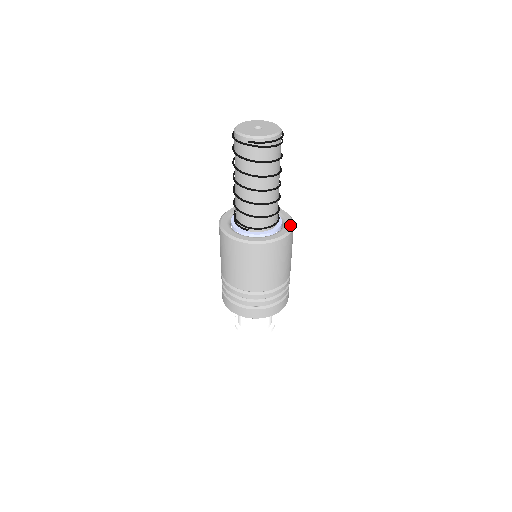
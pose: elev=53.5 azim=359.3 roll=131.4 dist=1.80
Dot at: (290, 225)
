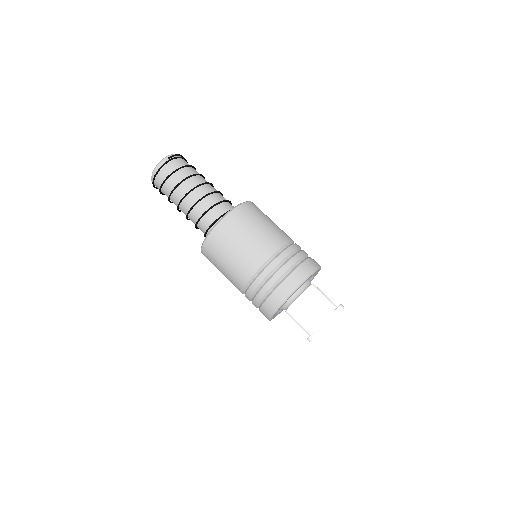
Dot at: occluded
